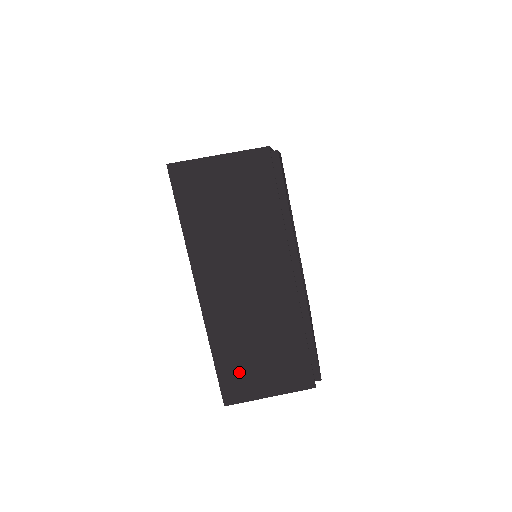
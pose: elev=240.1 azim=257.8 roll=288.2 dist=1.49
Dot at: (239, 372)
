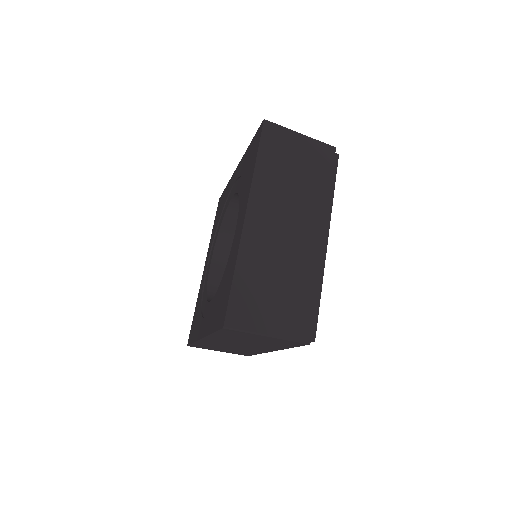
Dot at: (206, 347)
